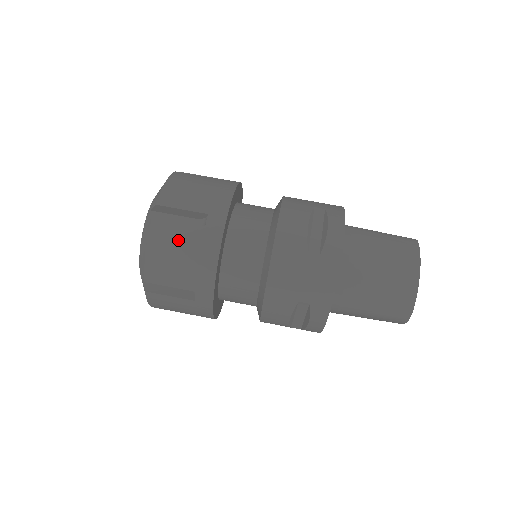
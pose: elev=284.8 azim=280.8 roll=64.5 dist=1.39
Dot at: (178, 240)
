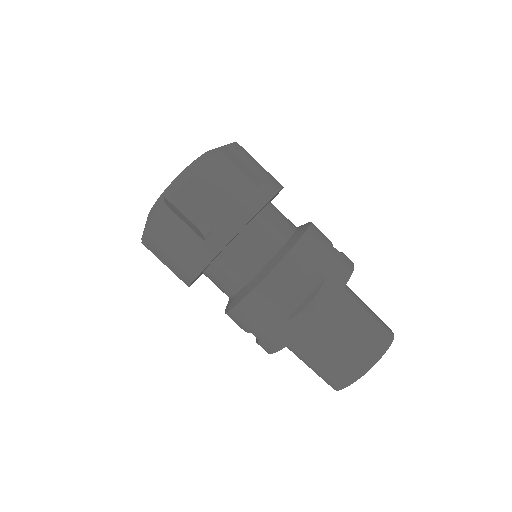
Dot at: (177, 237)
